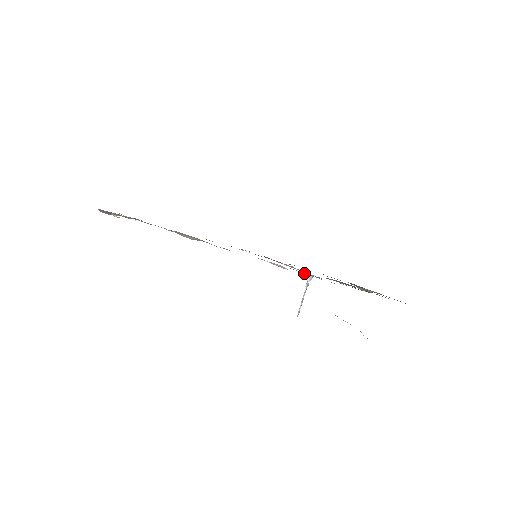
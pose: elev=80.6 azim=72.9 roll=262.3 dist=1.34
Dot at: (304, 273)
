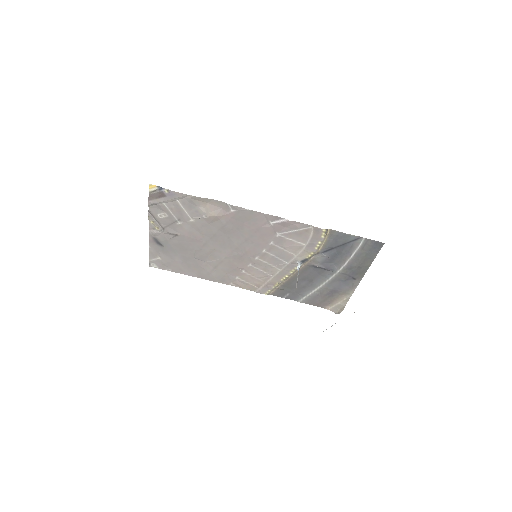
Dot at: (300, 224)
